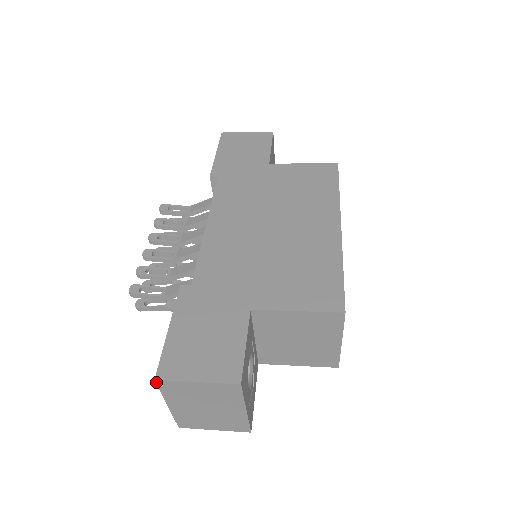
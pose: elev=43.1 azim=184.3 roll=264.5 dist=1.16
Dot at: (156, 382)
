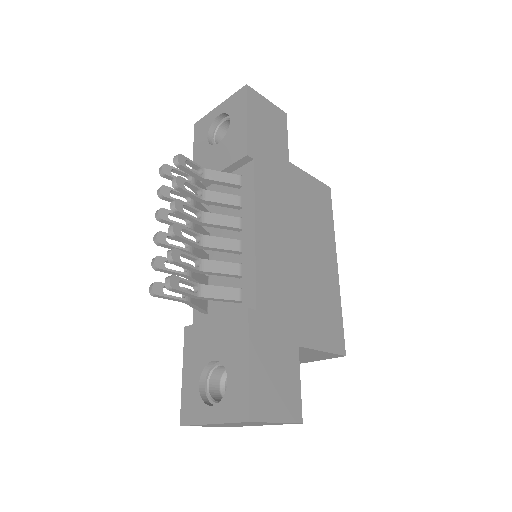
Dot at: (246, 422)
